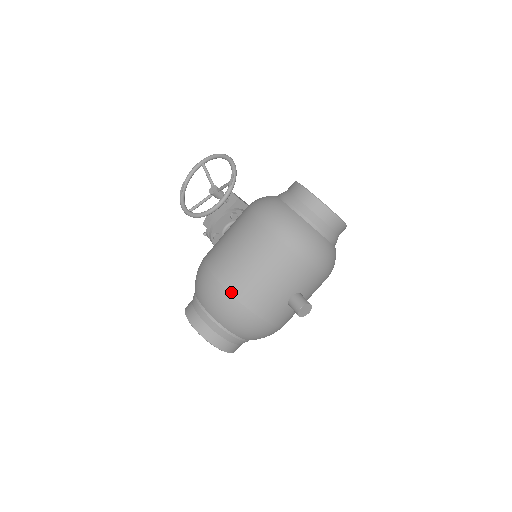
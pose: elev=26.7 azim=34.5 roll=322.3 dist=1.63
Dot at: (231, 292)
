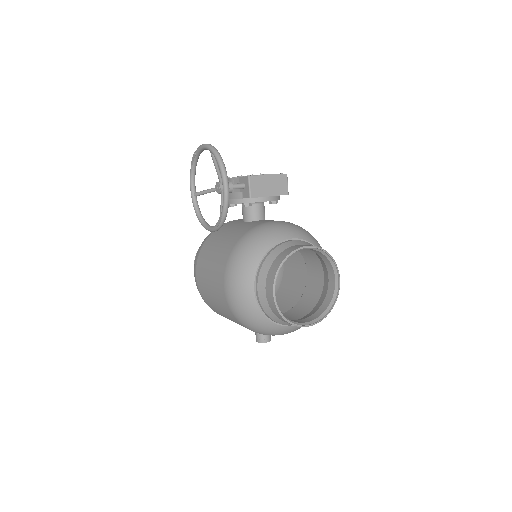
Dot at: (206, 303)
